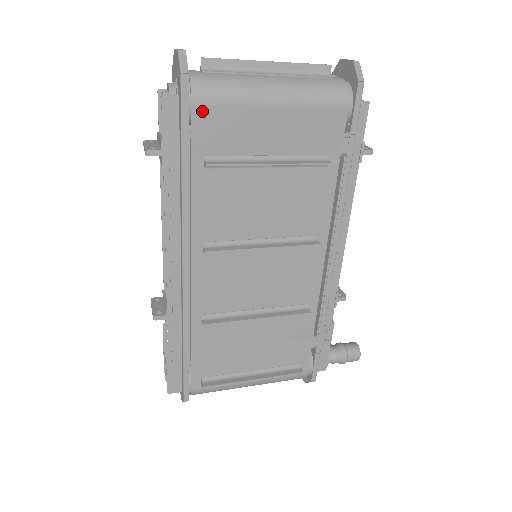
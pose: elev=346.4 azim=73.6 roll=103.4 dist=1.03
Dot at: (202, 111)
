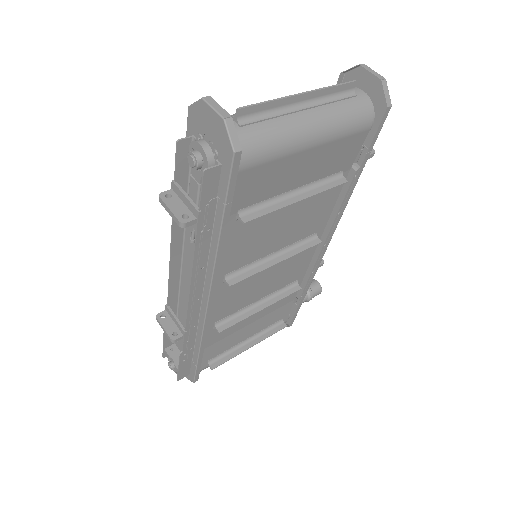
Dot at: (244, 175)
